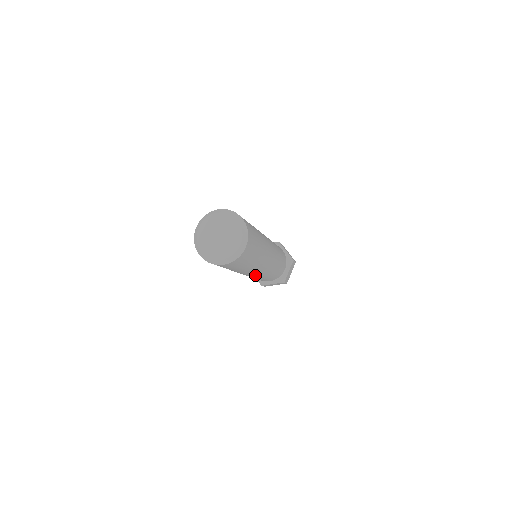
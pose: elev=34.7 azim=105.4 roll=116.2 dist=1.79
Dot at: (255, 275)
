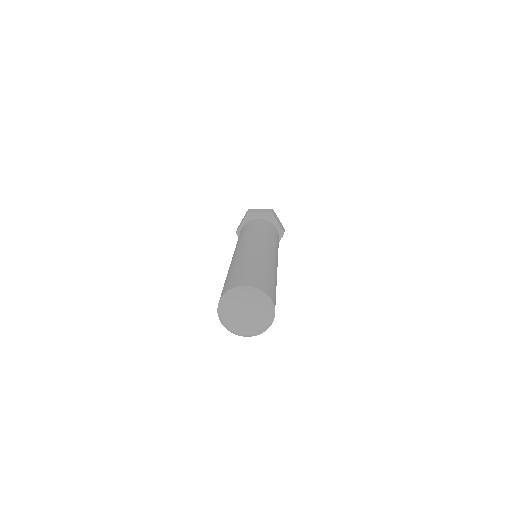
Dot at: occluded
